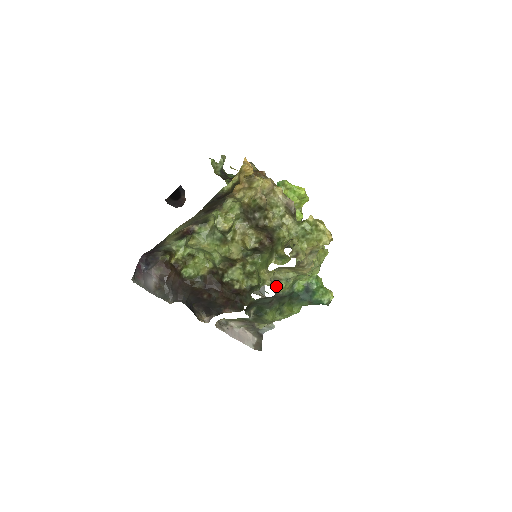
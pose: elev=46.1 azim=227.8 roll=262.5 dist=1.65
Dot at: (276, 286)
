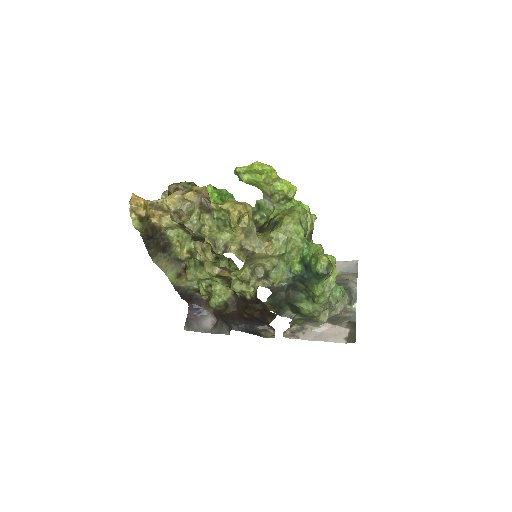
Dot at: (268, 280)
